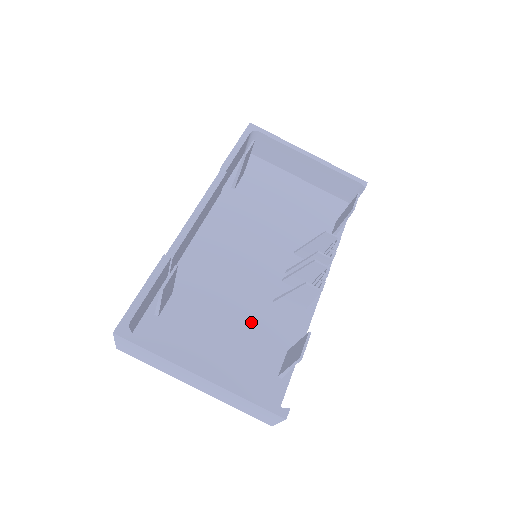
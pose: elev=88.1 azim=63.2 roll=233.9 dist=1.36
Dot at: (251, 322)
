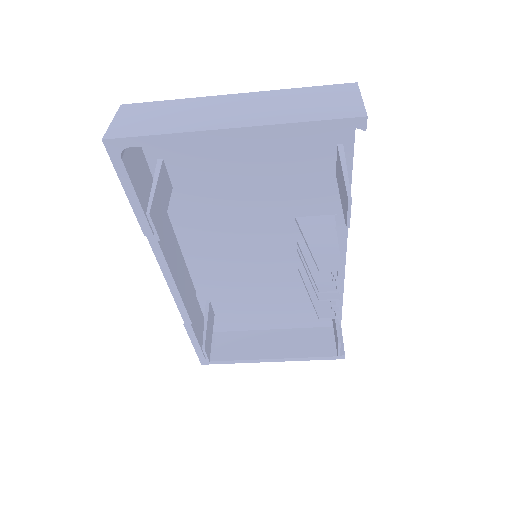
Dot at: (287, 290)
